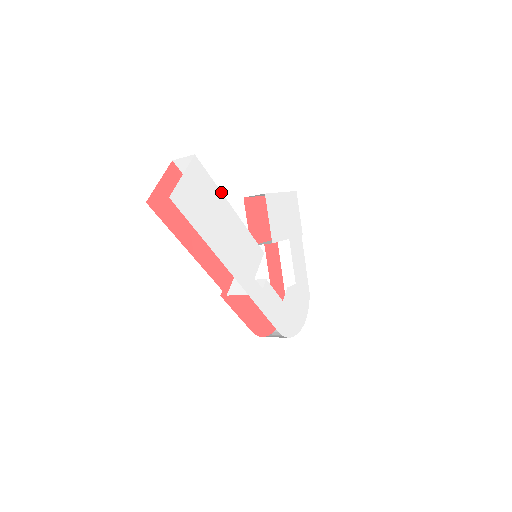
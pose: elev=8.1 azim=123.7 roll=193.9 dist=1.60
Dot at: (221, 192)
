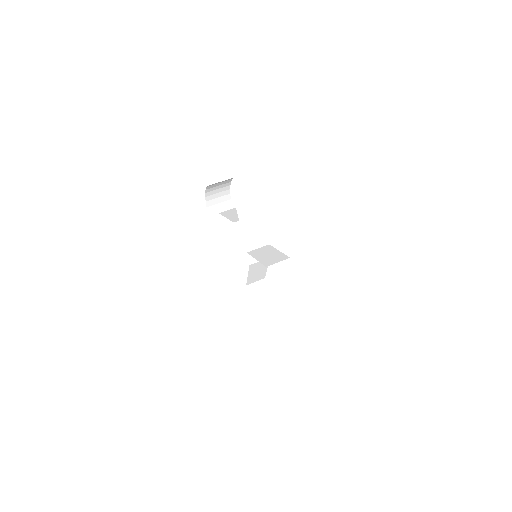
Dot at: occluded
